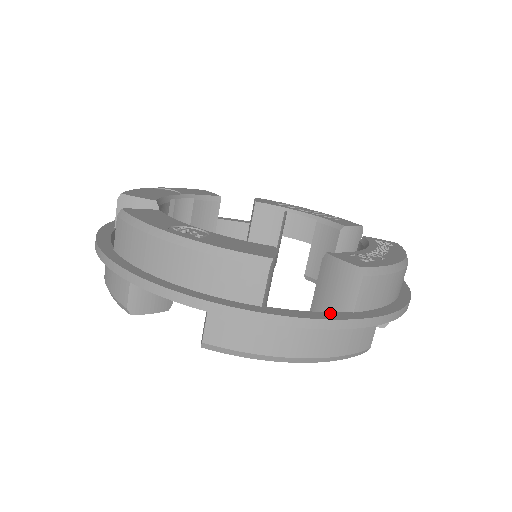
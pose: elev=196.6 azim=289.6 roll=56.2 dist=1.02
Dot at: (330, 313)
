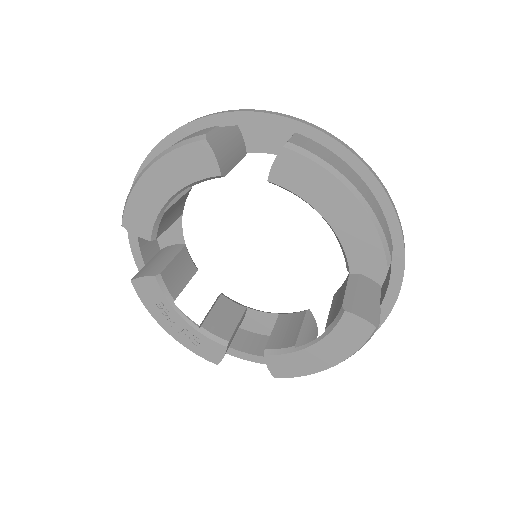
Dot at: (373, 189)
